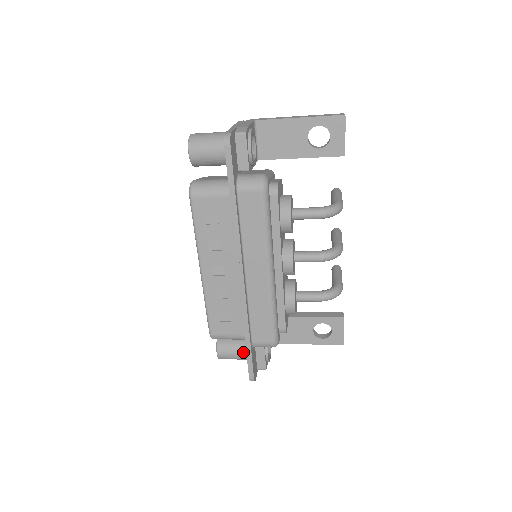
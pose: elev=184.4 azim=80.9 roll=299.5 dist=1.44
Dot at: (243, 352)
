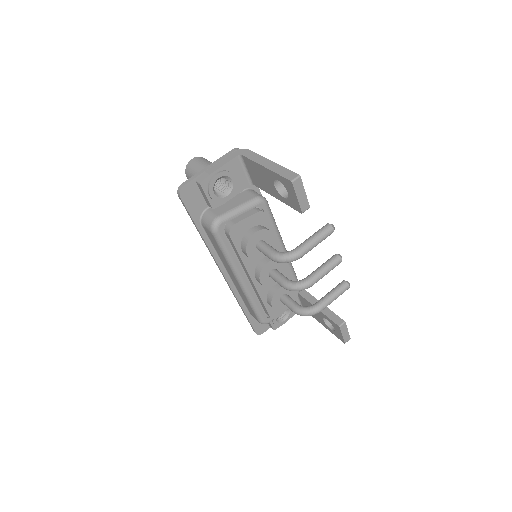
Dot at: occluded
